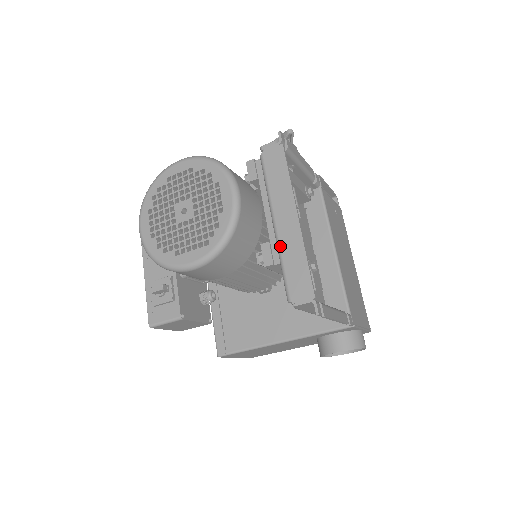
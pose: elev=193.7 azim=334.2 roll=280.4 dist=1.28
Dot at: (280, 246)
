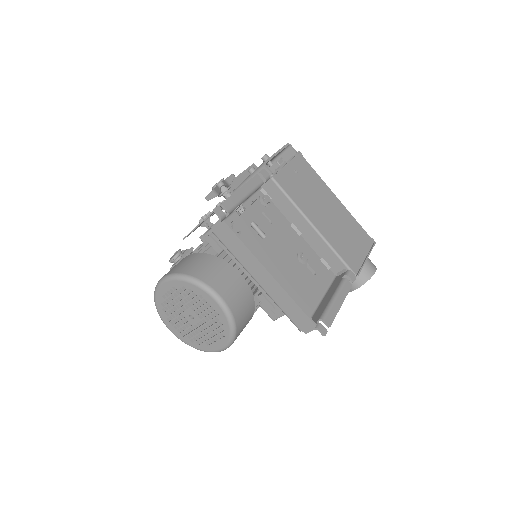
Dot at: (271, 297)
